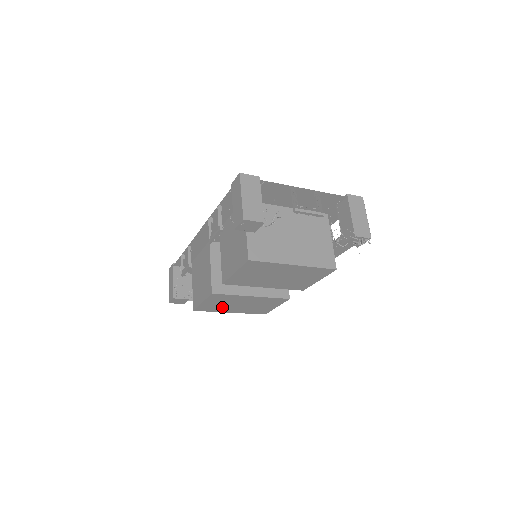
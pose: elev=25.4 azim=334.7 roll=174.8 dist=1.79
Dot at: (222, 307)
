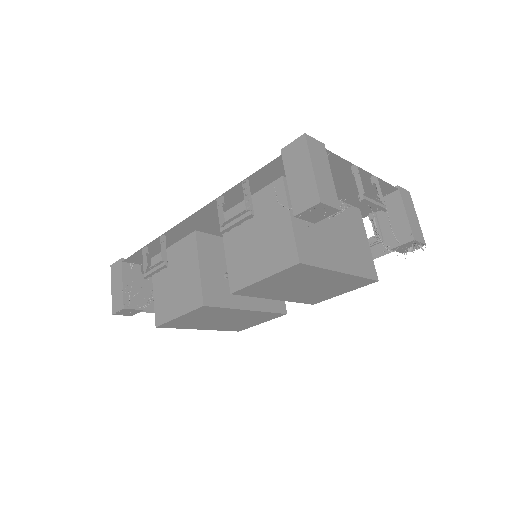
Dot at: (197, 323)
